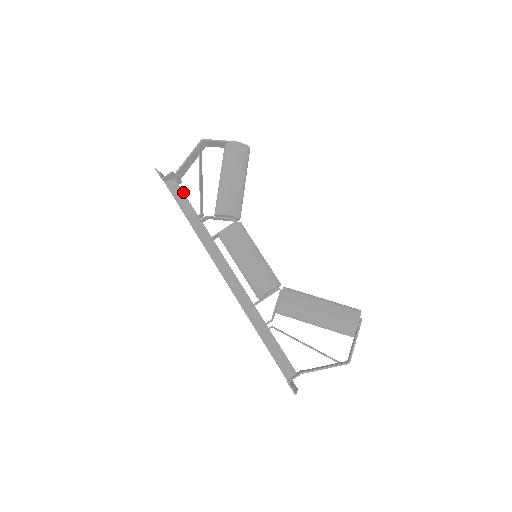
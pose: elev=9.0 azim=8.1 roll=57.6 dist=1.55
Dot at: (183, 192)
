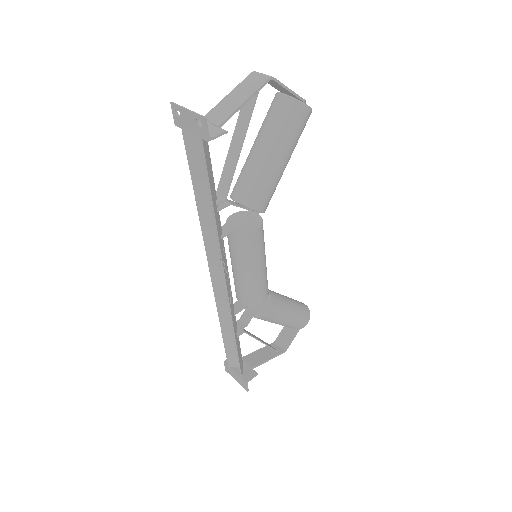
Dot at: occluded
